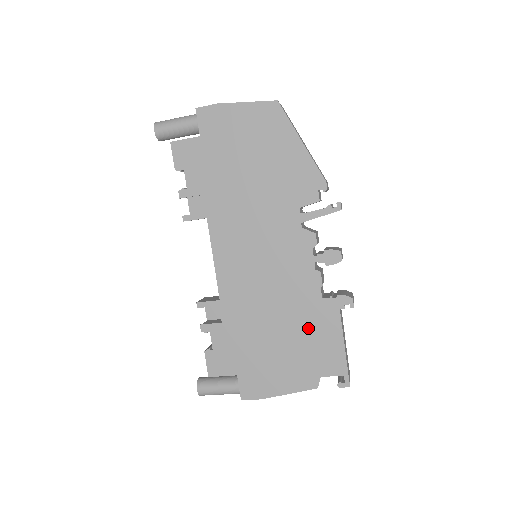
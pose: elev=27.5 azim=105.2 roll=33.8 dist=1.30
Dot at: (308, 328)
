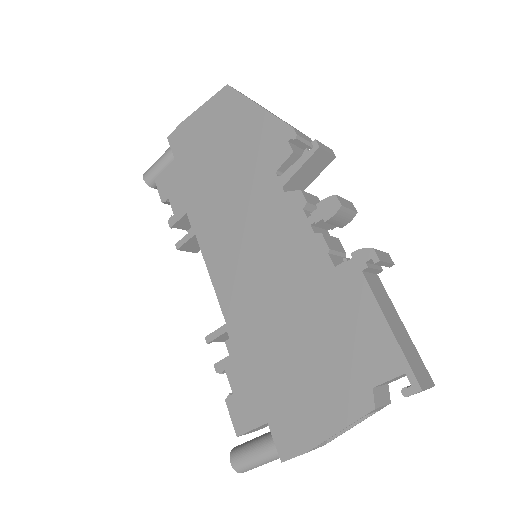
Dot at: (331, 317)
